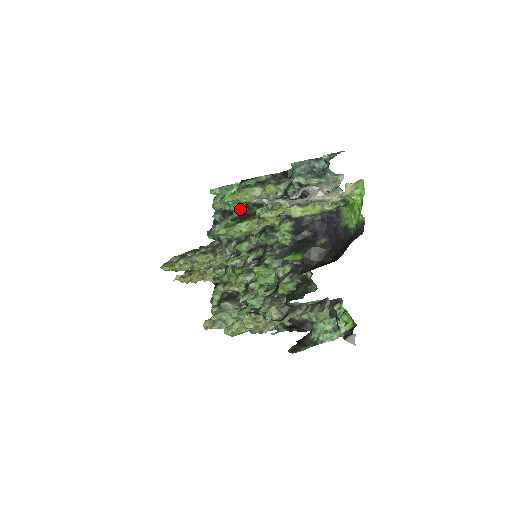
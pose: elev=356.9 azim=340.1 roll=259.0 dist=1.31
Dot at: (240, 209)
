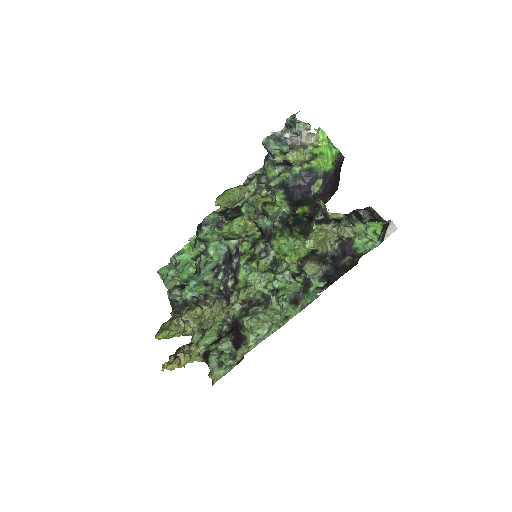
Dot at: (209, 248)
